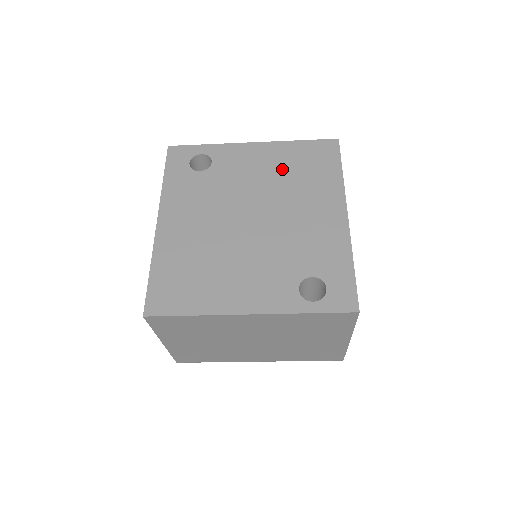
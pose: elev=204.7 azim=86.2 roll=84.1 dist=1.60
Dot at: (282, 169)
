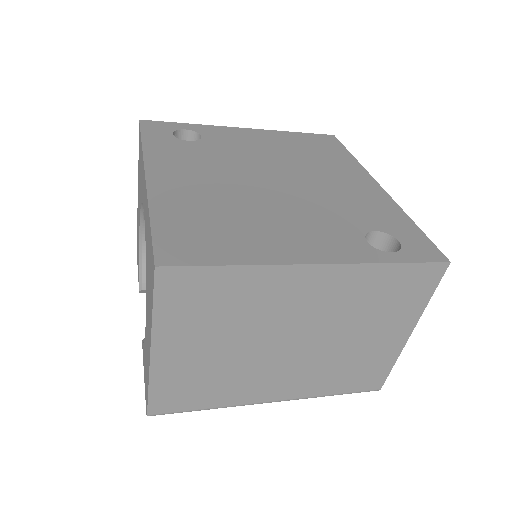
Dot at: (288, 148)
